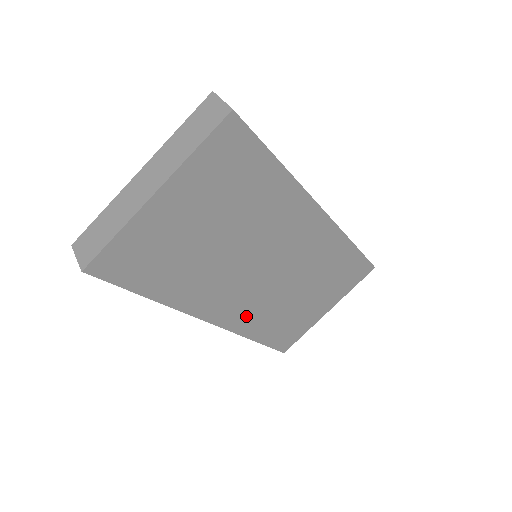
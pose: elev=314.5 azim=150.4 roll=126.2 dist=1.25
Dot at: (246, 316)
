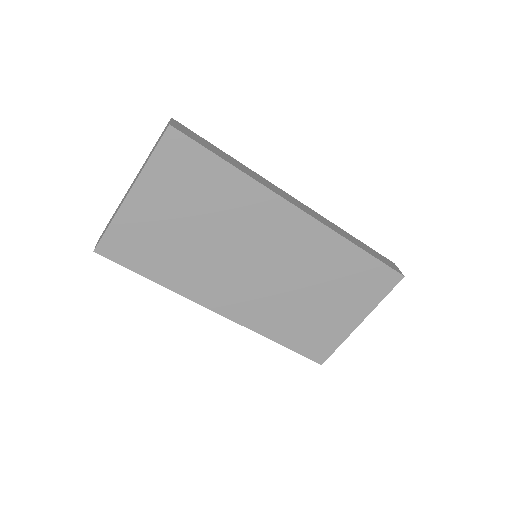
Dot at: (255, 312)
